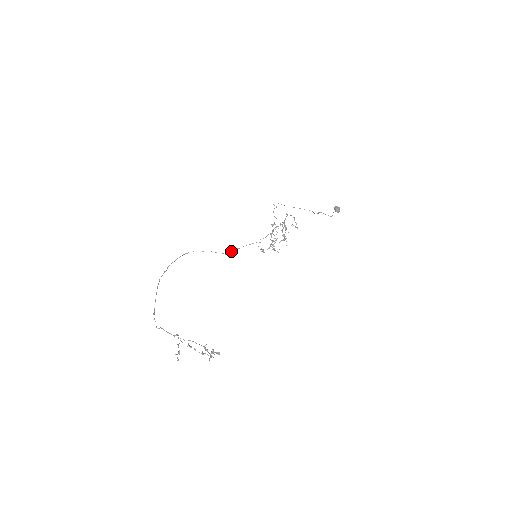
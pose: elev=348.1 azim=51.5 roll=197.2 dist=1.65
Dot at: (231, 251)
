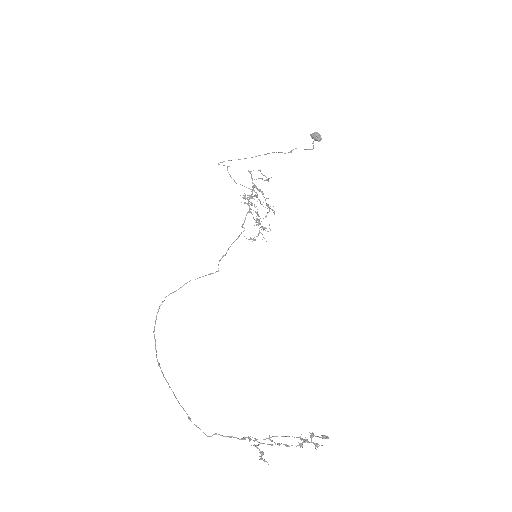
Dot at: (218, 265)
